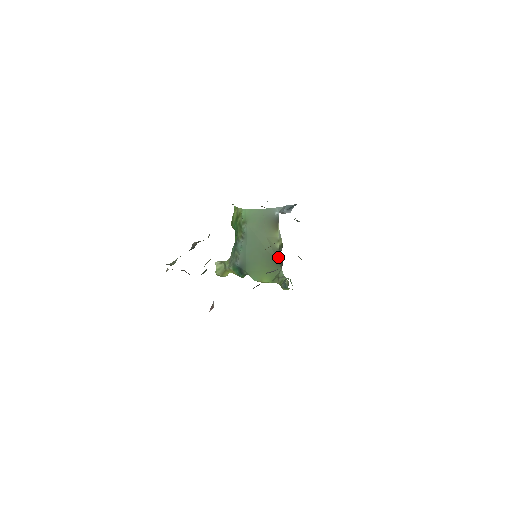
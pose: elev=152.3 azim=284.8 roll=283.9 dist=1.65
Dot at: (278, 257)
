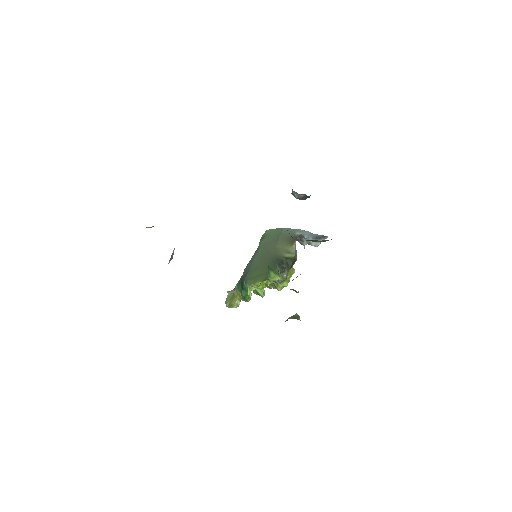
Dot at: (280, 261)
